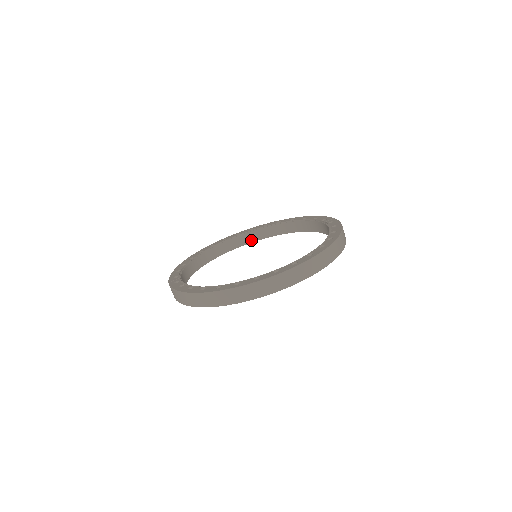
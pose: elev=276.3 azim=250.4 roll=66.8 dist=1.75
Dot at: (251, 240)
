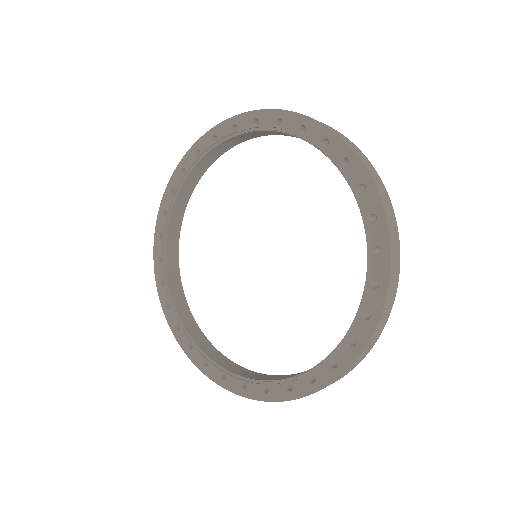
Dot at: (179, 222)
